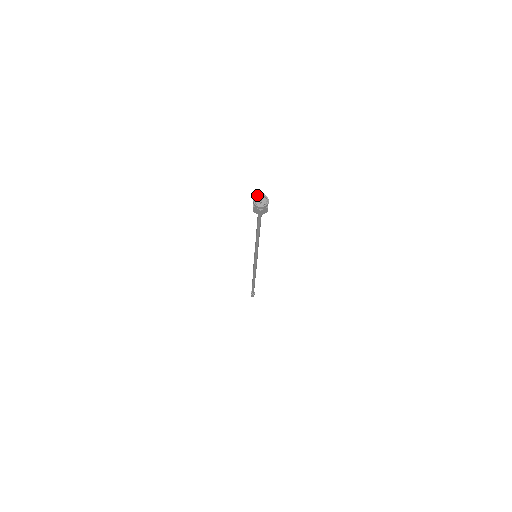
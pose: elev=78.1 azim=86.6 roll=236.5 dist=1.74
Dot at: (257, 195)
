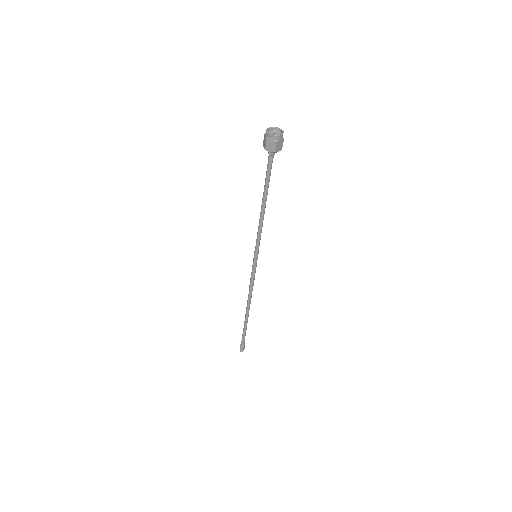
Dot at: (276, 127)
